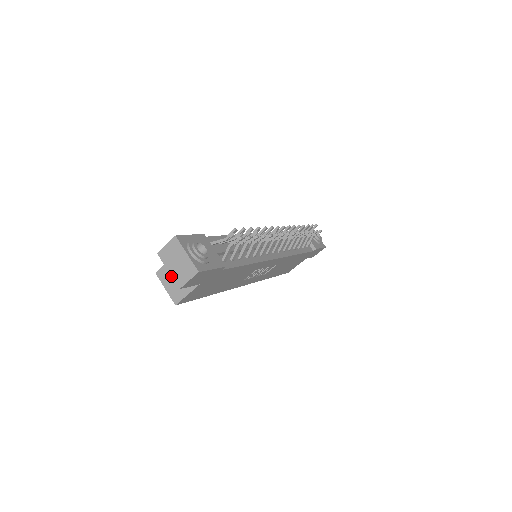
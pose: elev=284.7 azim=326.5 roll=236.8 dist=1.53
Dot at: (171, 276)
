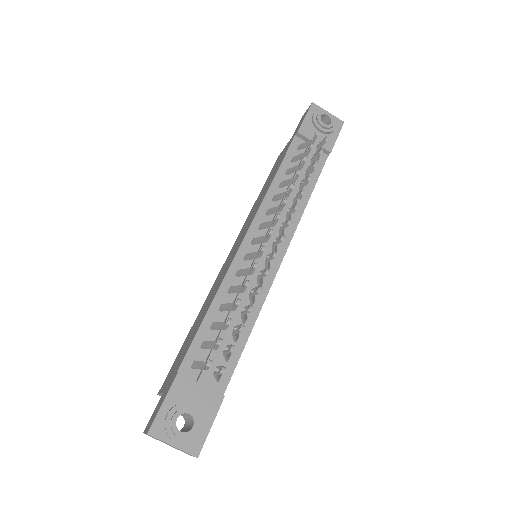
Dot at: occluded
